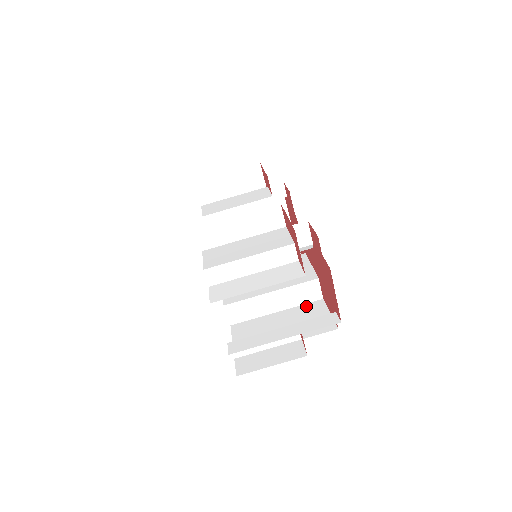
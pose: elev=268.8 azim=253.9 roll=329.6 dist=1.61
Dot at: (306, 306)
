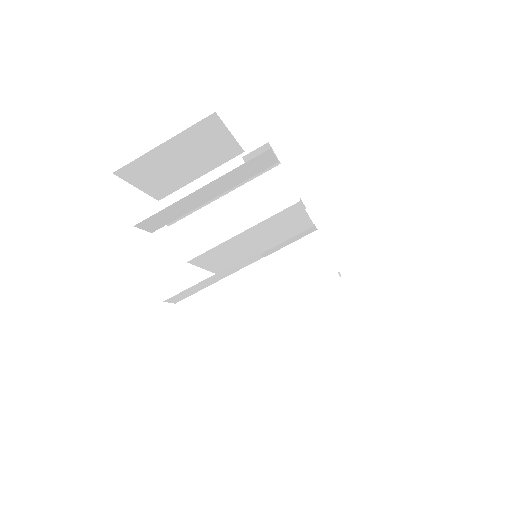
Dot at: (315, 289)
